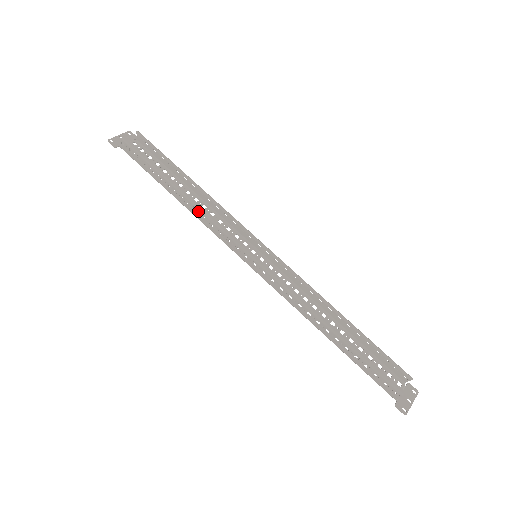
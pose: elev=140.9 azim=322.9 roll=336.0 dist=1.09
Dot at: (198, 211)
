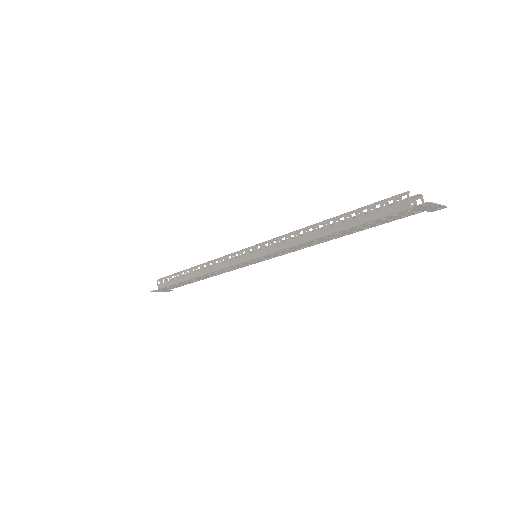
Dot at: (207, 265)
